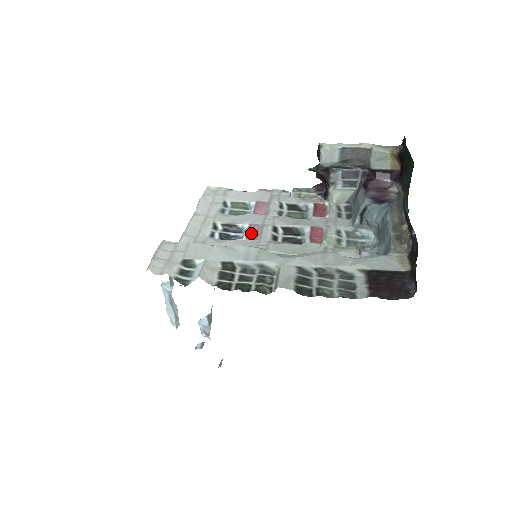
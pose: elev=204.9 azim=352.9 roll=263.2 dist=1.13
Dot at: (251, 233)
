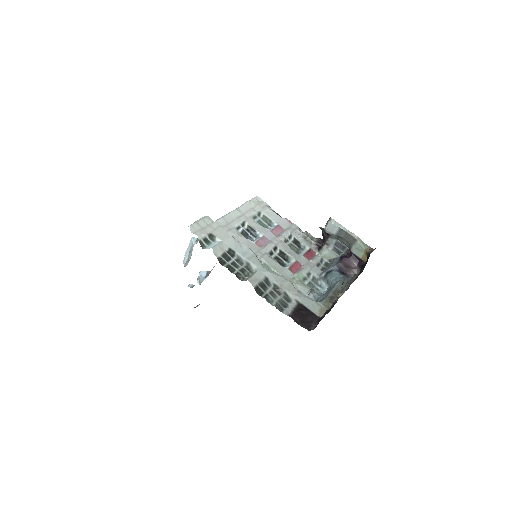
Dot at: (260, 242)
